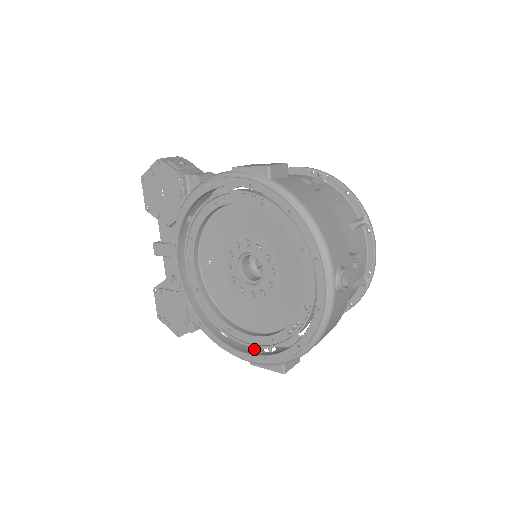
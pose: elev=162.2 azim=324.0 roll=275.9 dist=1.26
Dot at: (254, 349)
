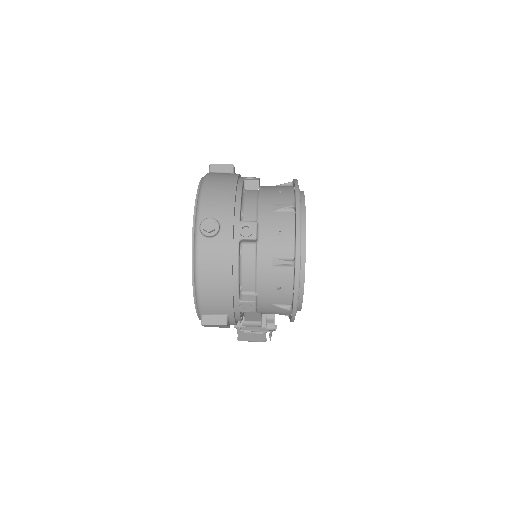
Dot at: occluded
